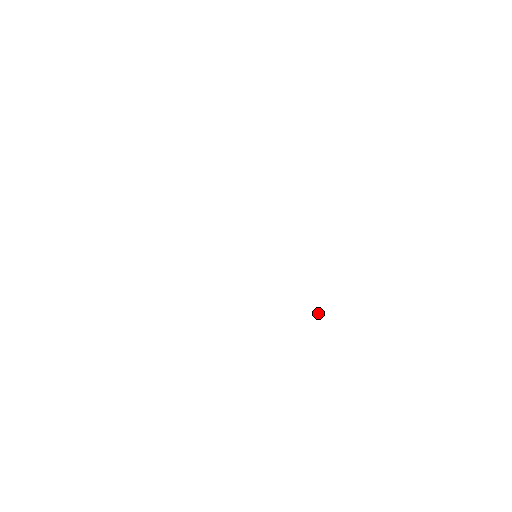
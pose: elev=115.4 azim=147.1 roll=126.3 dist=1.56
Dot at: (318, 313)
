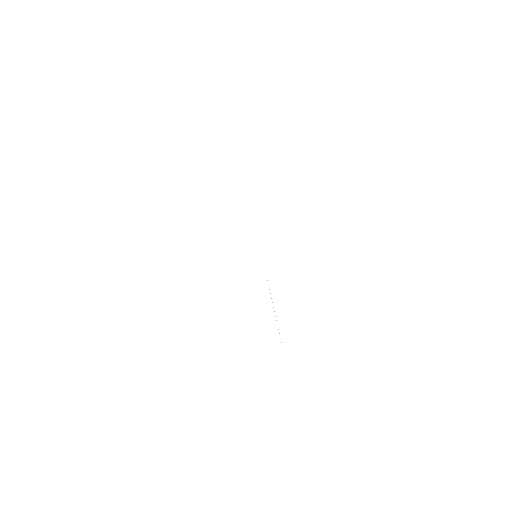
Dot at: (283, 348)
